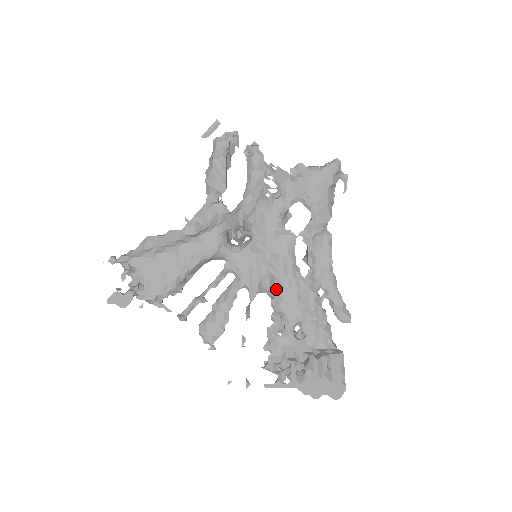
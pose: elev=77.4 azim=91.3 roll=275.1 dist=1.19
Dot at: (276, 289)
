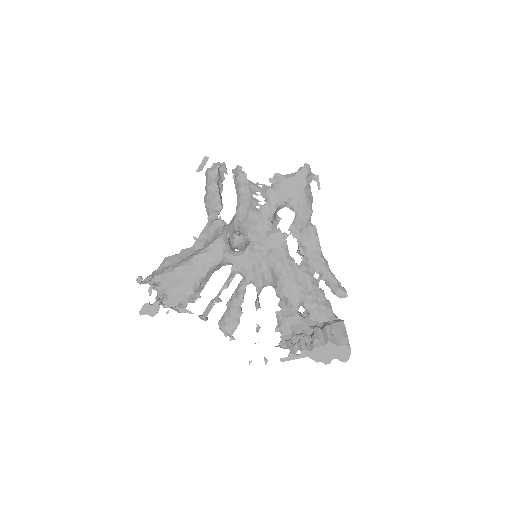
Dot at: (277, 279)
